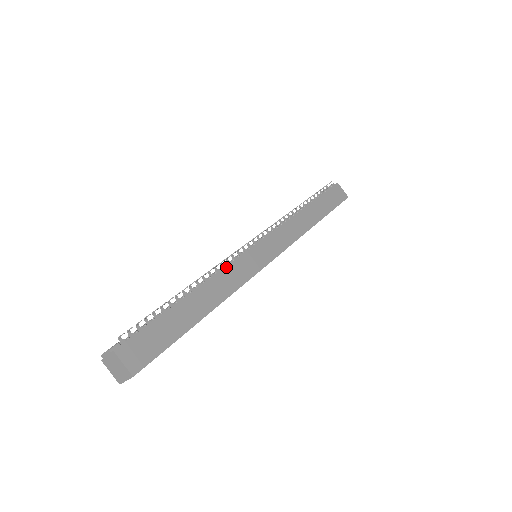
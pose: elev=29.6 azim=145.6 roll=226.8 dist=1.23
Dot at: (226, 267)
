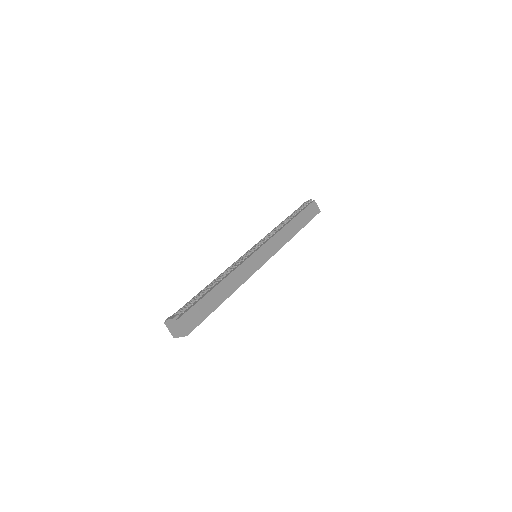
Dot at: (239, 266)
